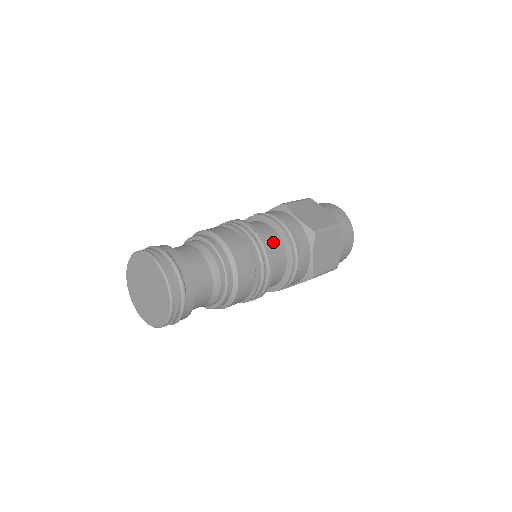
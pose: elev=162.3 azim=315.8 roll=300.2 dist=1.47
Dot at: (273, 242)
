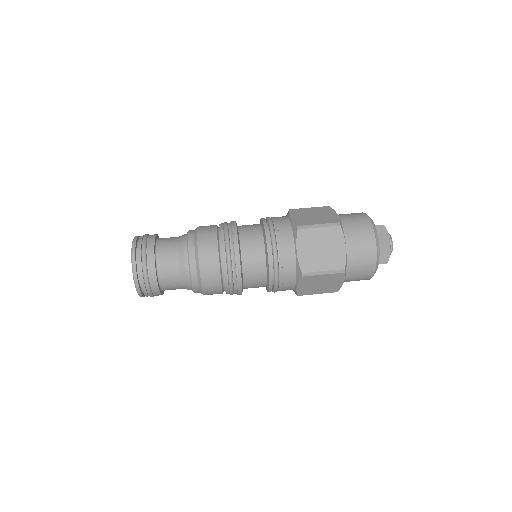
Dot at: (251, 235)
